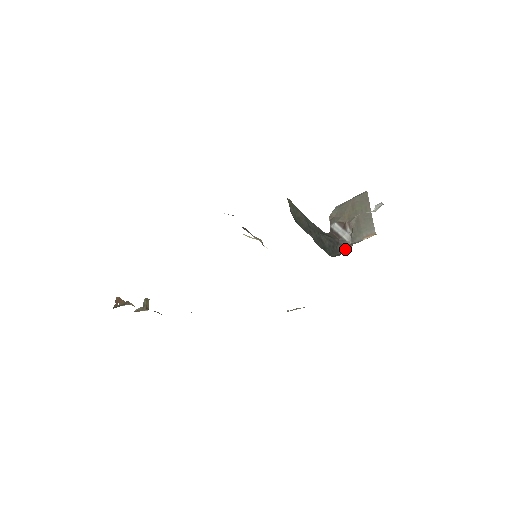
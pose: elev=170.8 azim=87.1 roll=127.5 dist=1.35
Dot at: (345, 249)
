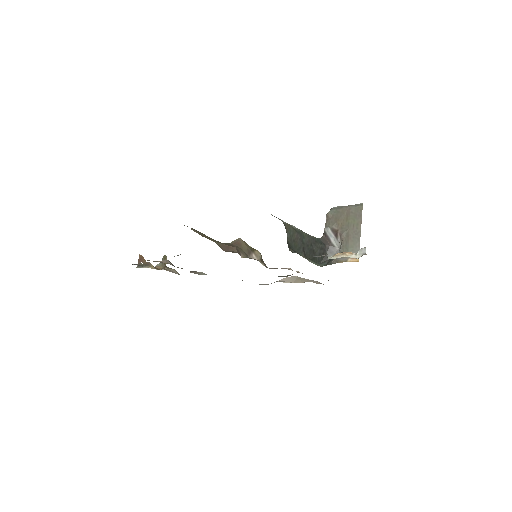
Dot at: occluded
